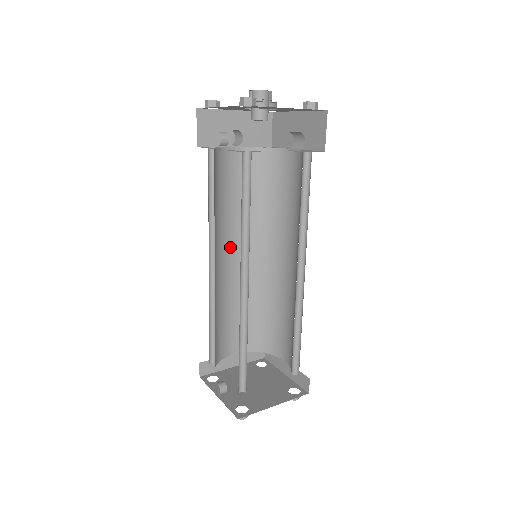
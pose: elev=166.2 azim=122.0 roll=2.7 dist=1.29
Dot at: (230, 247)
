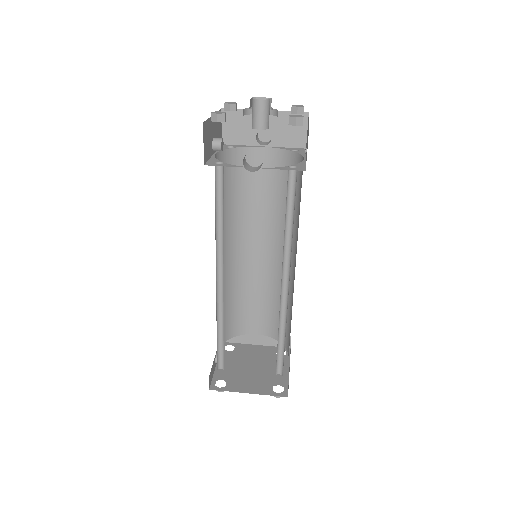
Dot at: (254, 239)
